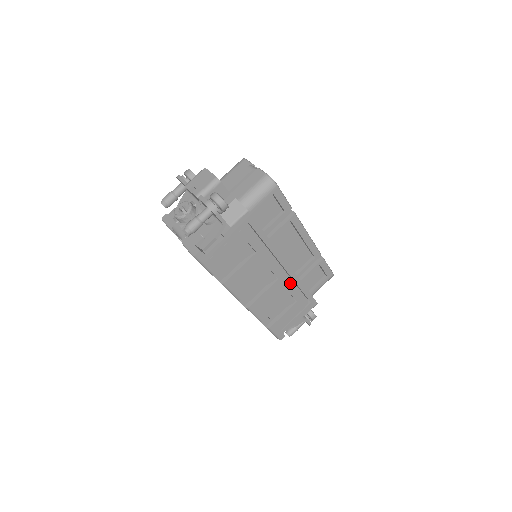
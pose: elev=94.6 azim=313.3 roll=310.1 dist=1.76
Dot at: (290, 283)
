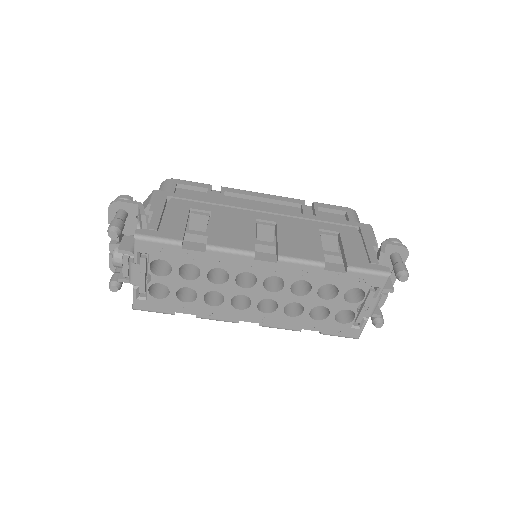
Dot at: (299, 221)
